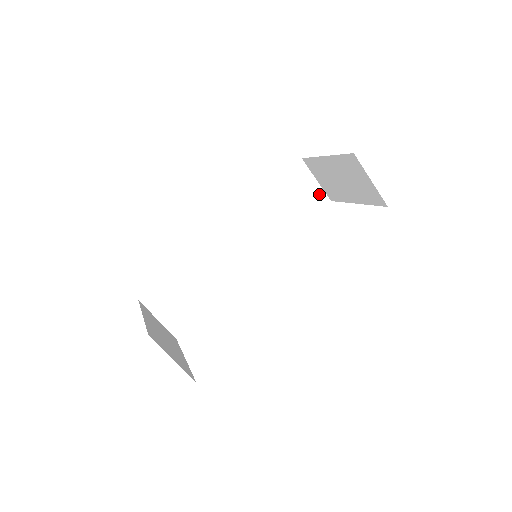
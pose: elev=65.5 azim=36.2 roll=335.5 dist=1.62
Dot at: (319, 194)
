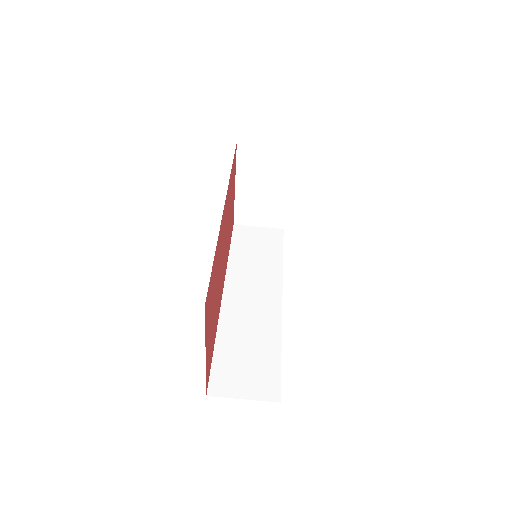
Dot at: (270, 232)
